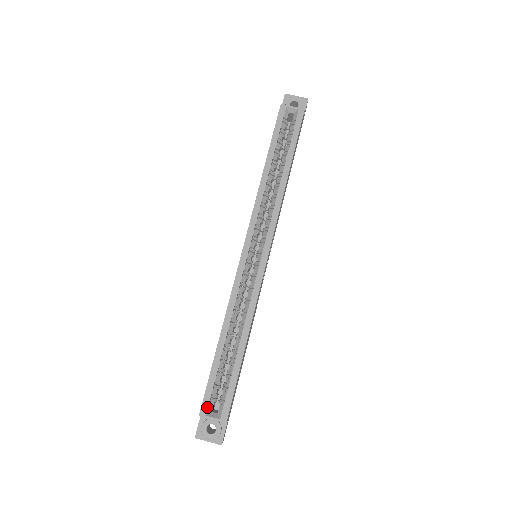
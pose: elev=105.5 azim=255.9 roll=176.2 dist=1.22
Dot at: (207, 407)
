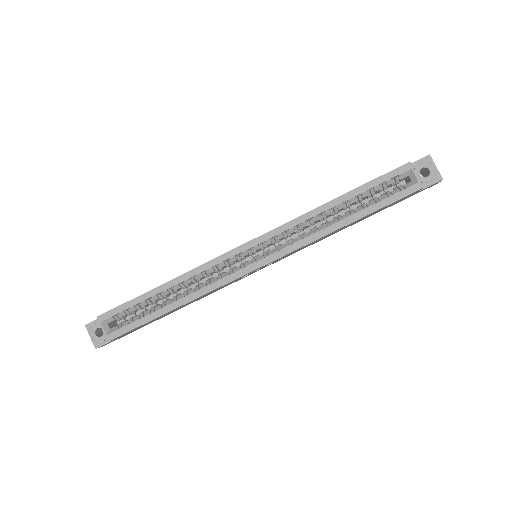
Dot at: (107, 318)
